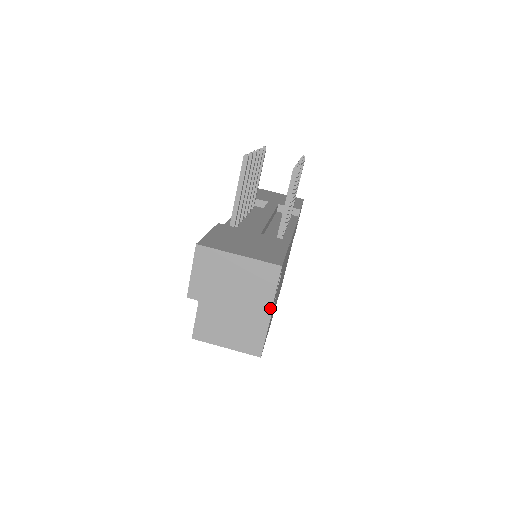
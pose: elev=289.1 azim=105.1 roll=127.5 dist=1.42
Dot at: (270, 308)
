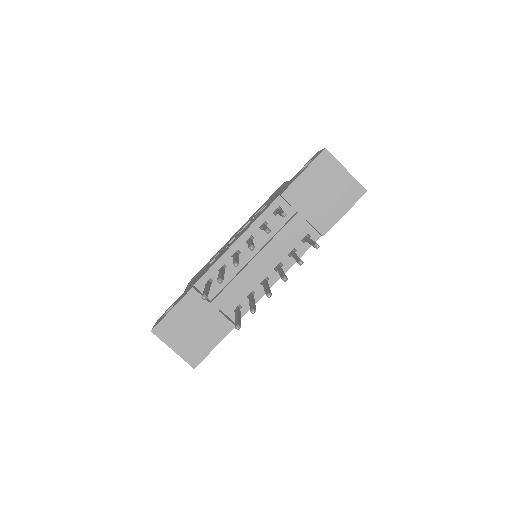
Dot at: occluded
